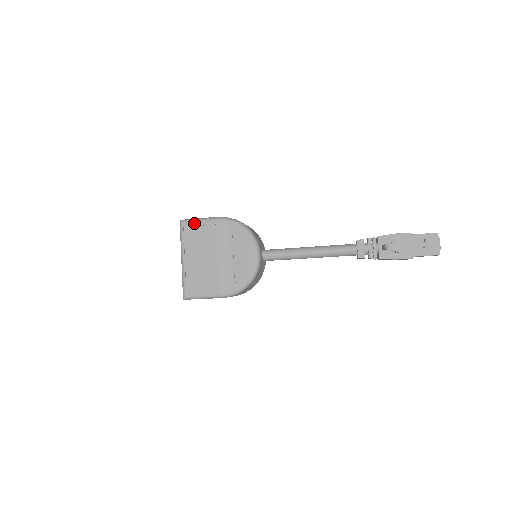
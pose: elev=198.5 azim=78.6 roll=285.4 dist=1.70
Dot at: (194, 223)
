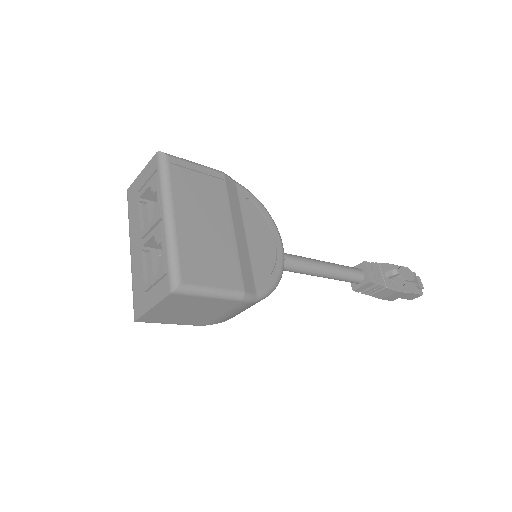
Dot at: (189, 164)
